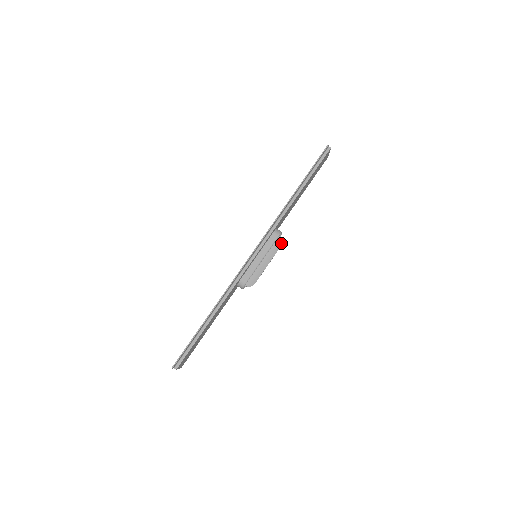
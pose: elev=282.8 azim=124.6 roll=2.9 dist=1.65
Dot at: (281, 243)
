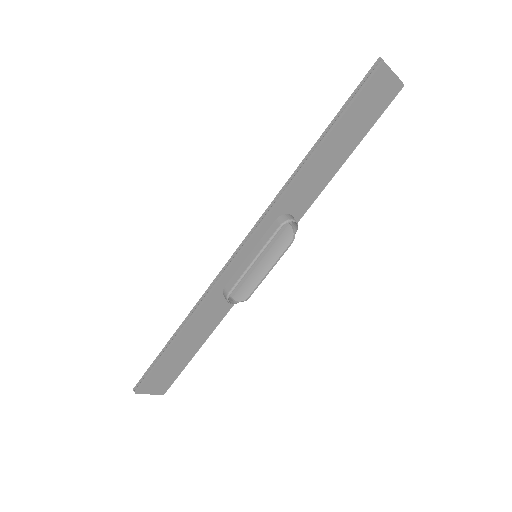
Dot at: (291, 238)
